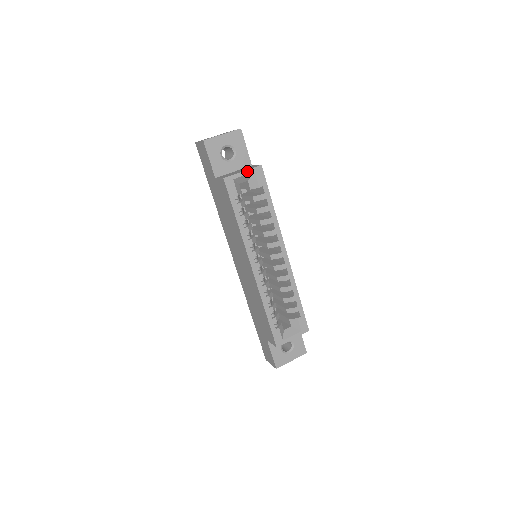
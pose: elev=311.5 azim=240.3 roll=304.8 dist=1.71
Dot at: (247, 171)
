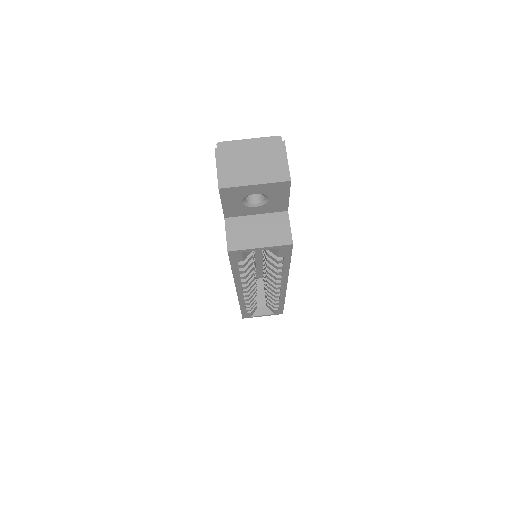
Dot at: (267, 247)
